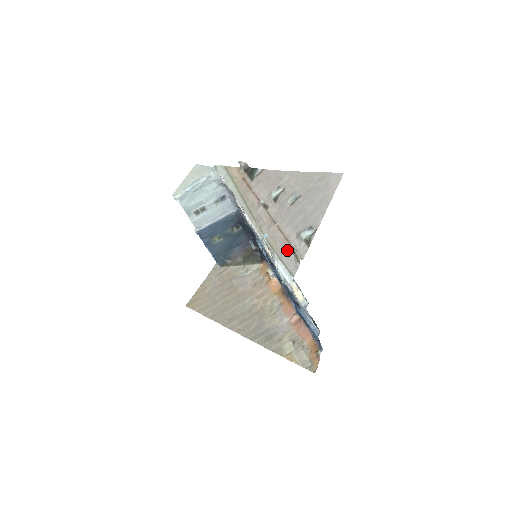
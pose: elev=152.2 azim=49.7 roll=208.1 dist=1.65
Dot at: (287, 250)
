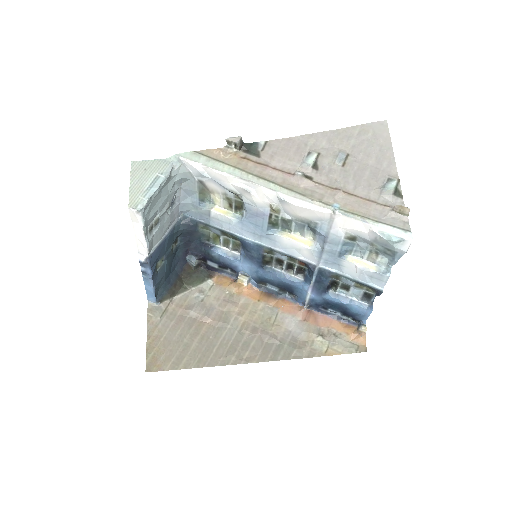
Dot at: (380, 210)
